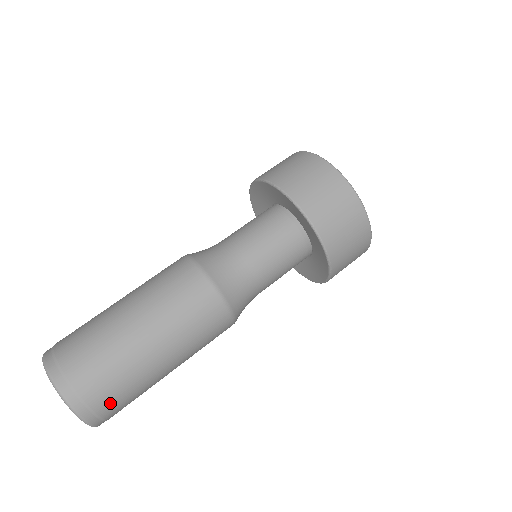
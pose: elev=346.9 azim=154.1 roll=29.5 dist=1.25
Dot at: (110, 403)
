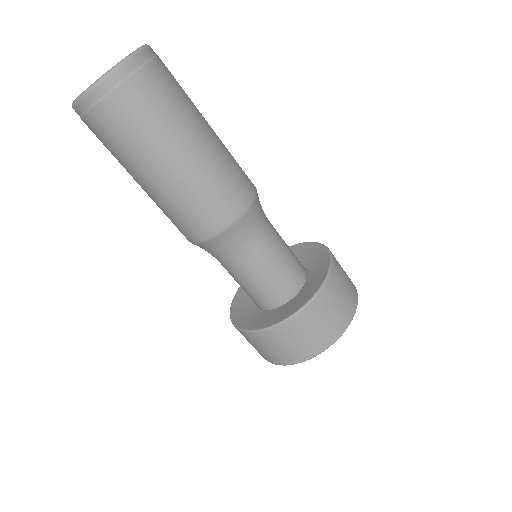
Dot at: (156, 81)
